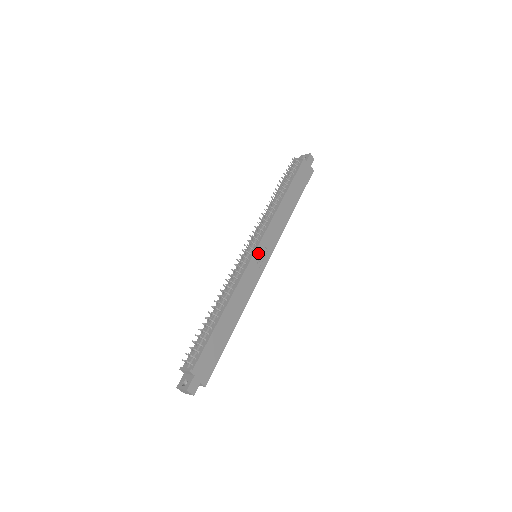
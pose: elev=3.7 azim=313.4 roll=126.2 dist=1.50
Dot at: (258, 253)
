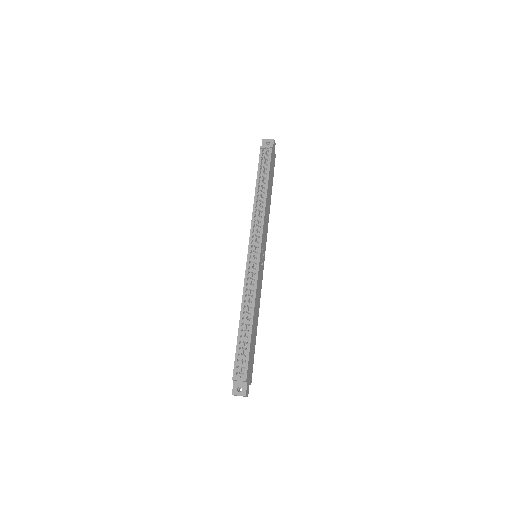
Dot at: (261, 255)
